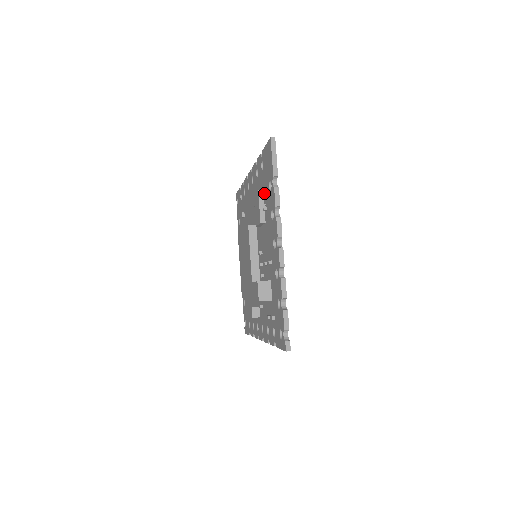
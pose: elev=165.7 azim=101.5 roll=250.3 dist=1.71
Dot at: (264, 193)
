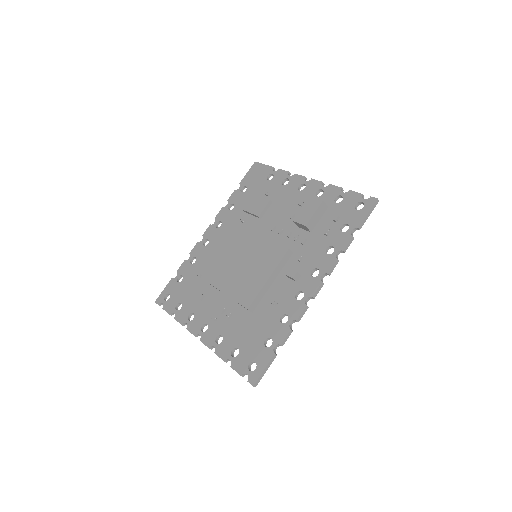
Dot at: (258, 194)
